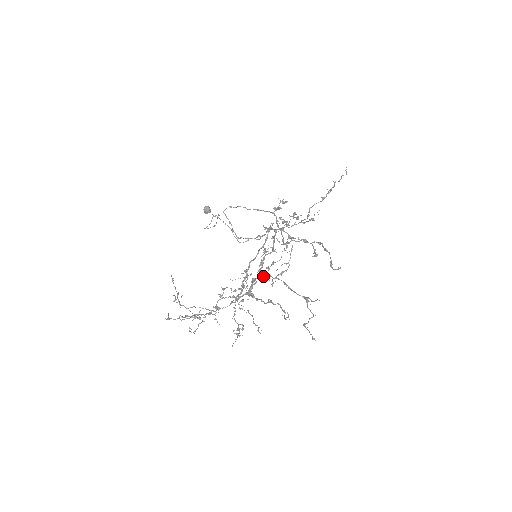
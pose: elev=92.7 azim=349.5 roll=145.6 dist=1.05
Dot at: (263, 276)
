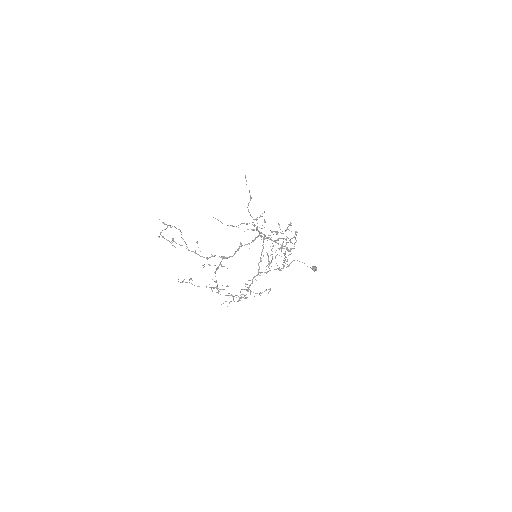
Dot at: occluded
